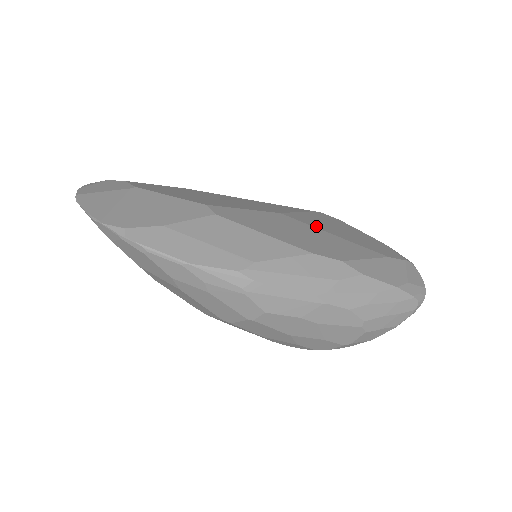
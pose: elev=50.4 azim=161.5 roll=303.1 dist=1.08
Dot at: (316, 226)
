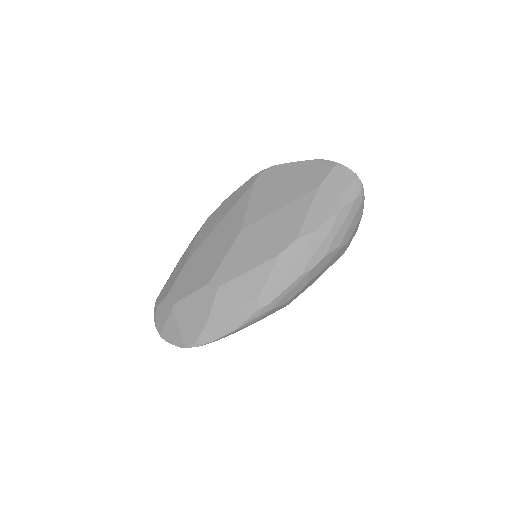
Dot at: (265, 213)
